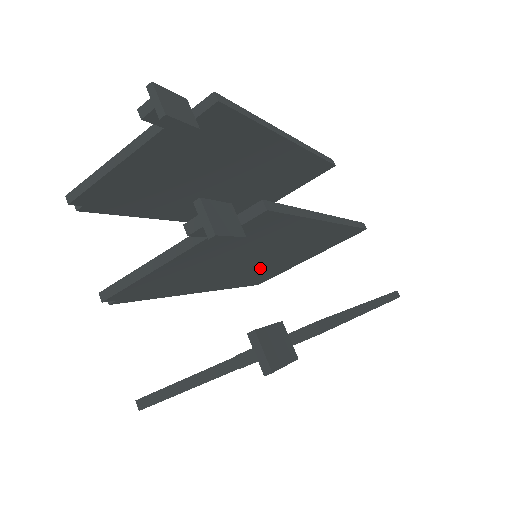
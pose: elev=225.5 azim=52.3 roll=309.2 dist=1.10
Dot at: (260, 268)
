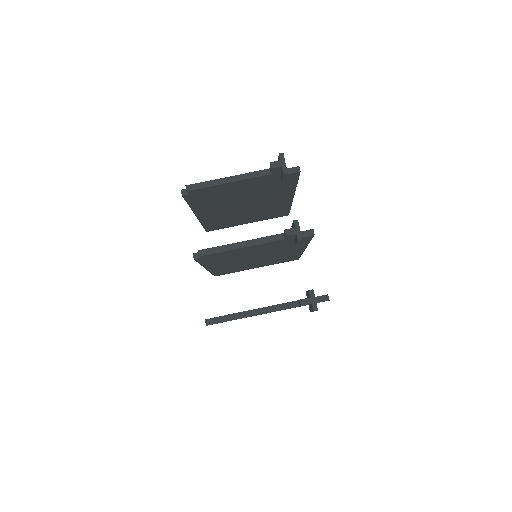
Dot at: (243, 264)
